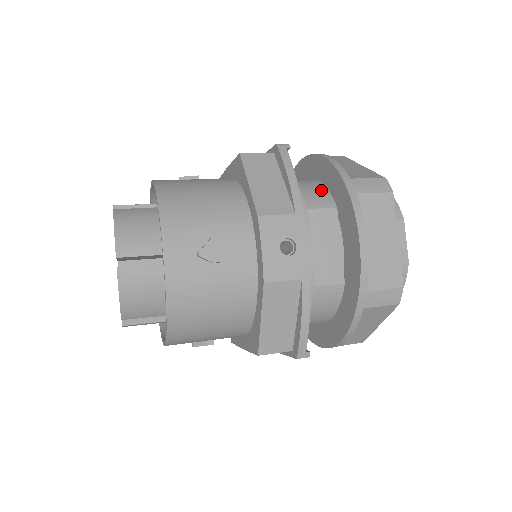
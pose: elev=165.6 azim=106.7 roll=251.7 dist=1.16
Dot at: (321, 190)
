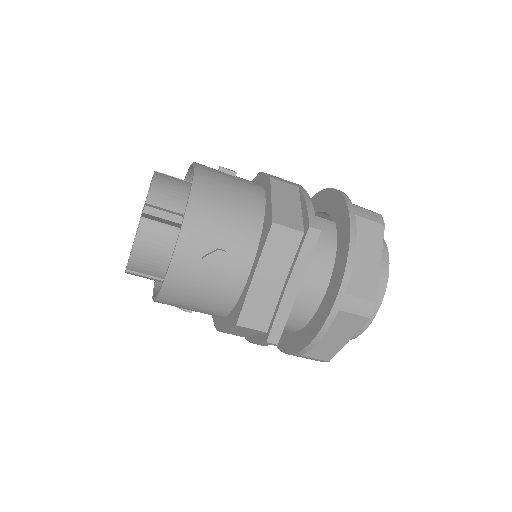
Dot at: occluded
